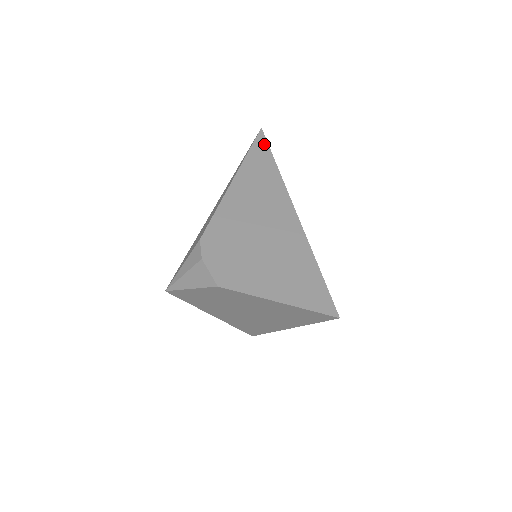
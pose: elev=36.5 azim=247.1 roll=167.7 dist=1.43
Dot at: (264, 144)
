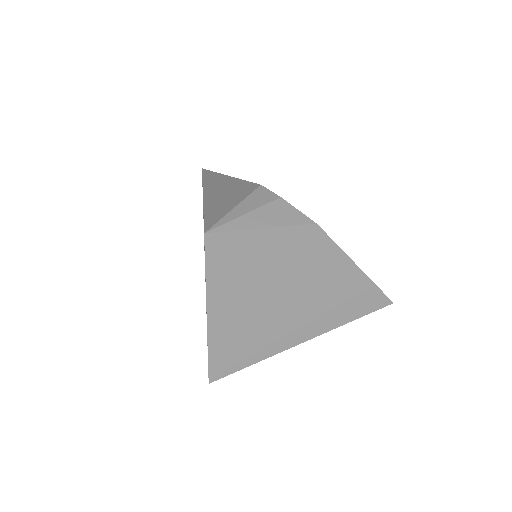
Dot at: occluded
